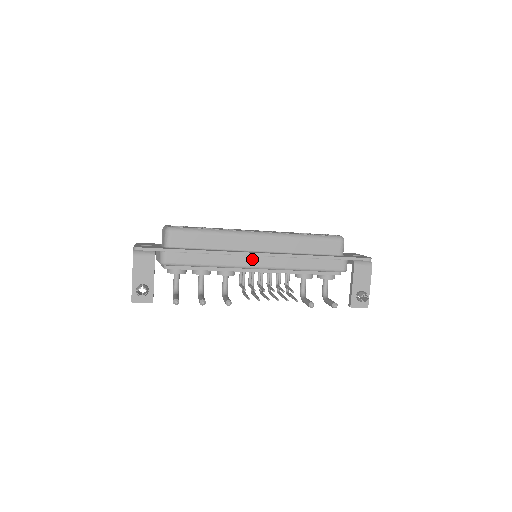
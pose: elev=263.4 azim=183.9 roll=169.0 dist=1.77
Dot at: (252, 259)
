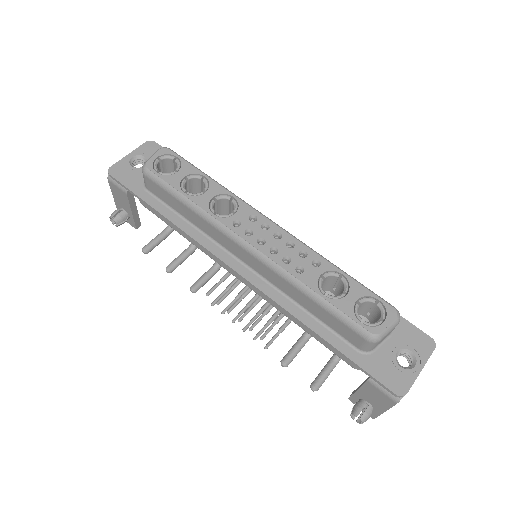
Dot at: occluded
